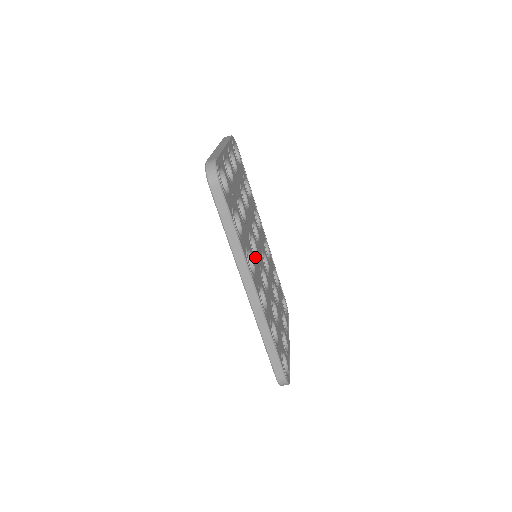
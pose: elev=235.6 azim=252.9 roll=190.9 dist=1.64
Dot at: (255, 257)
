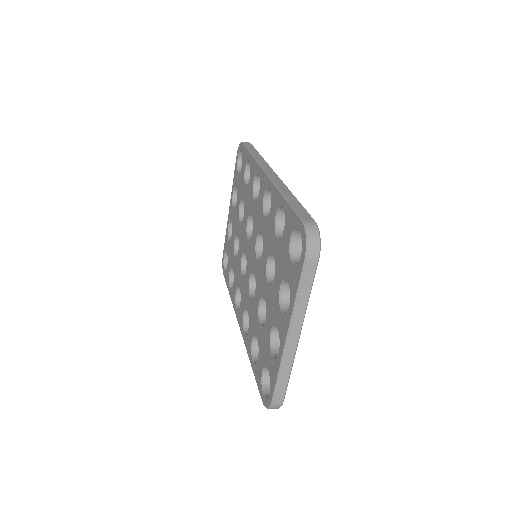
Dot at: occluded
